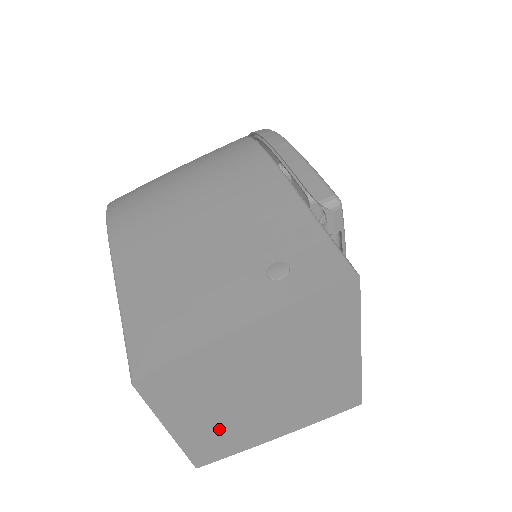
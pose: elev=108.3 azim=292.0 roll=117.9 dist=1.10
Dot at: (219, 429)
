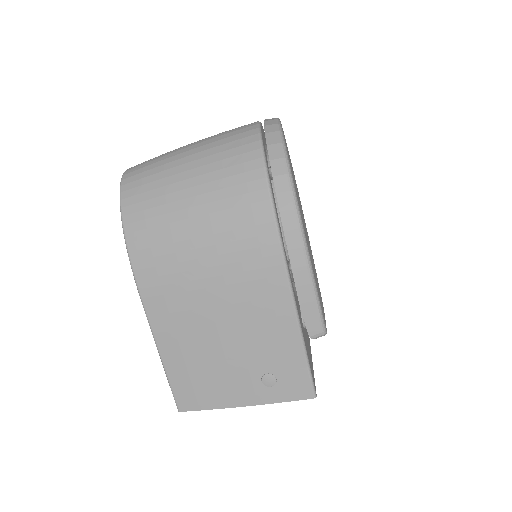
Dot at: occluded
